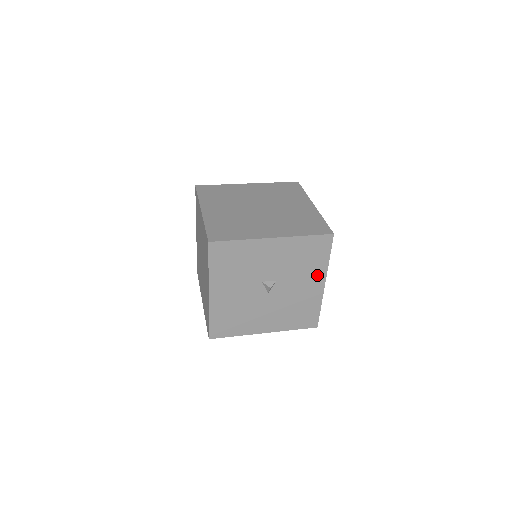
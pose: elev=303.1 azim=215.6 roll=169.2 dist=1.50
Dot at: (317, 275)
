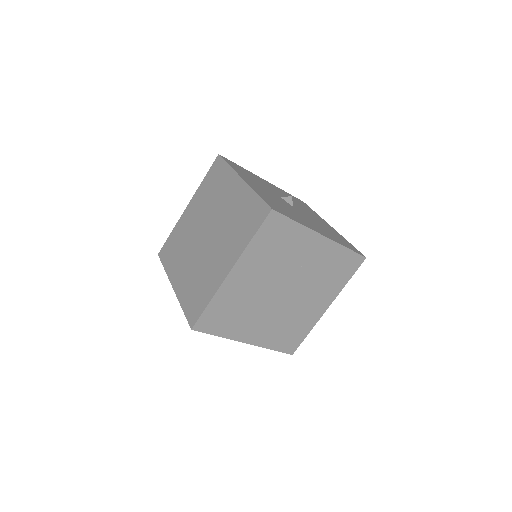
Dot at: occluded
